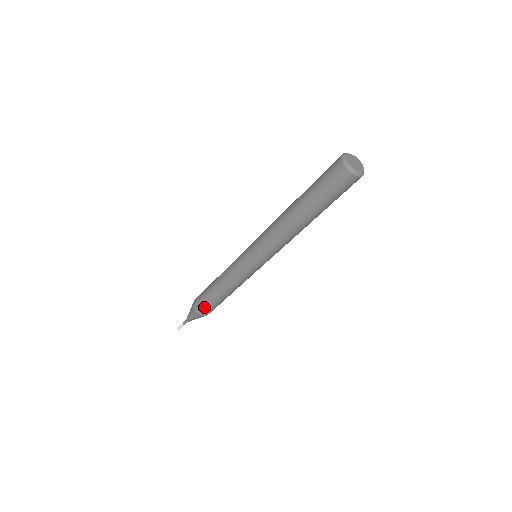
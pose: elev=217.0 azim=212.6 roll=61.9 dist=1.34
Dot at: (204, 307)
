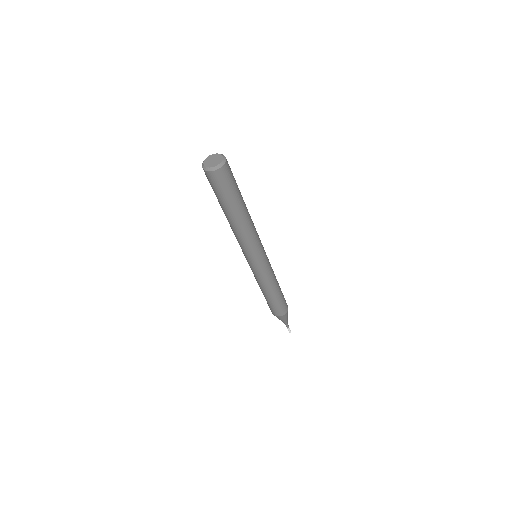
Dot at: (271, 309)
